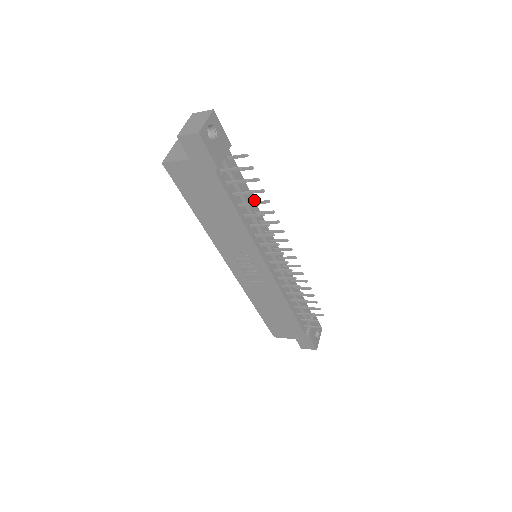
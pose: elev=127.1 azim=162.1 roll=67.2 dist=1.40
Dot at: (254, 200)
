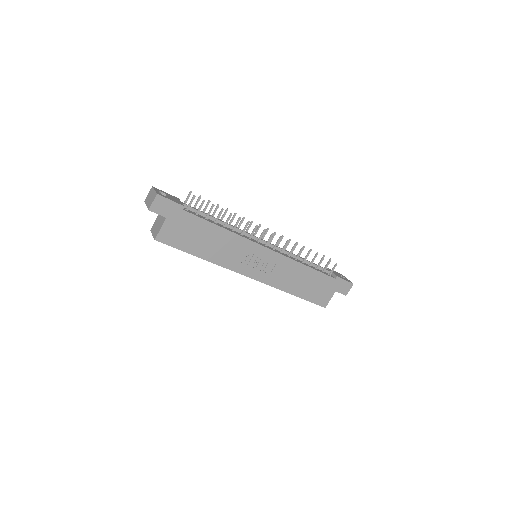
Dot at: occluded
